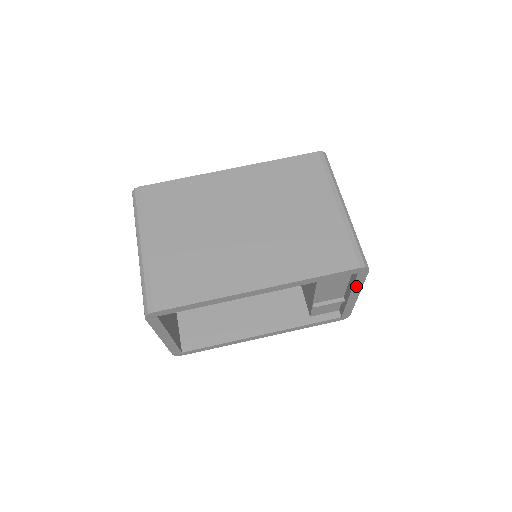
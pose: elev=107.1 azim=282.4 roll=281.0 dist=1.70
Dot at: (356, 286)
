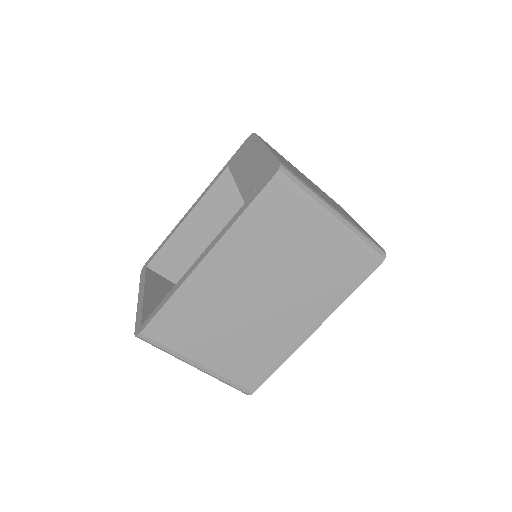
Dot at: occluded
